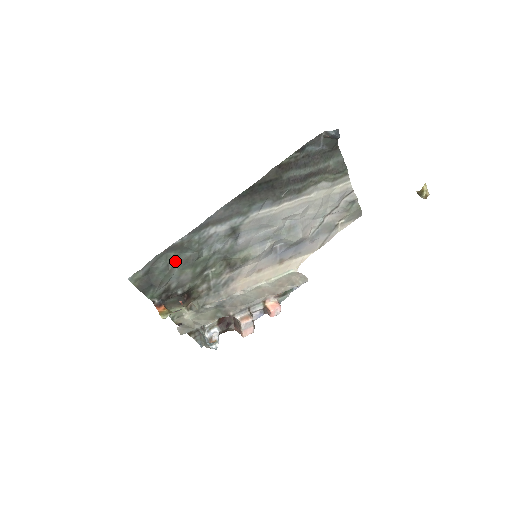
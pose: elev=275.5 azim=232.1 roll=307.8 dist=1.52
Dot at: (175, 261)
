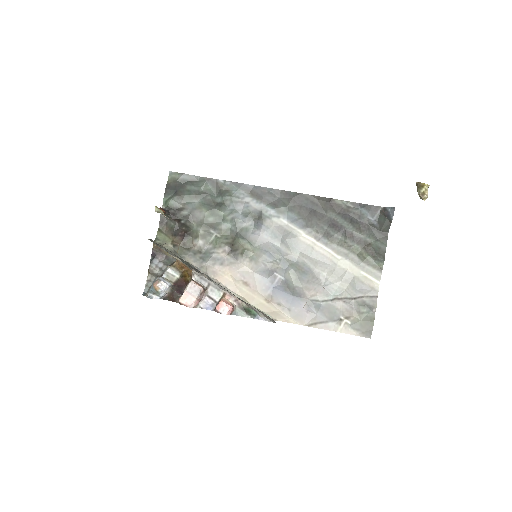
Dot at: (205, 194)
